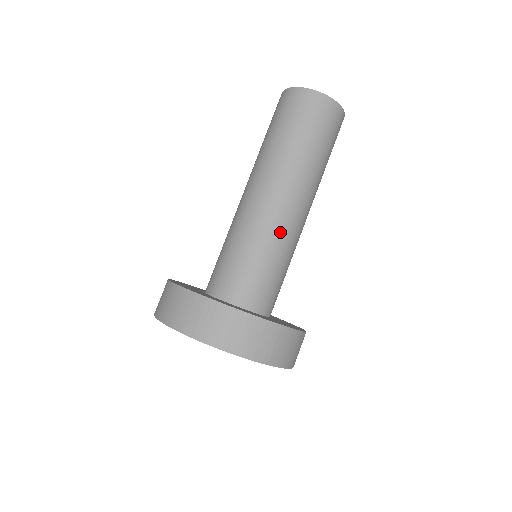
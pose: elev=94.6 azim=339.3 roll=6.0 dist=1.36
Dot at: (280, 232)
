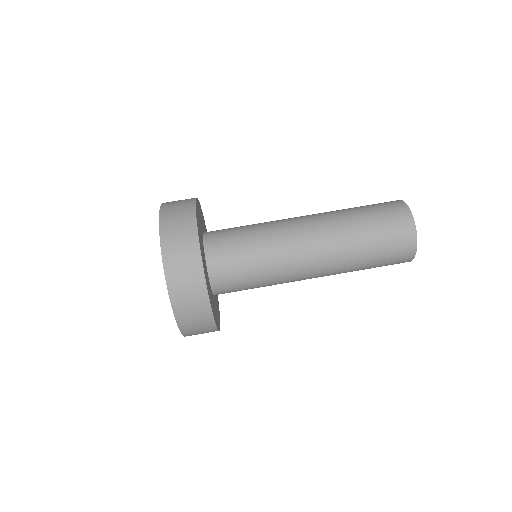
Dot at: (279, 232)
